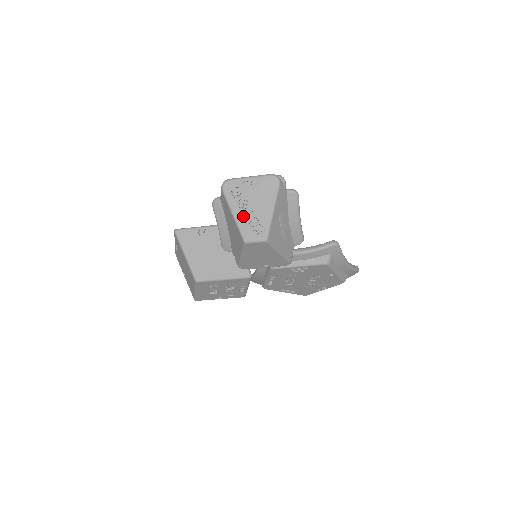
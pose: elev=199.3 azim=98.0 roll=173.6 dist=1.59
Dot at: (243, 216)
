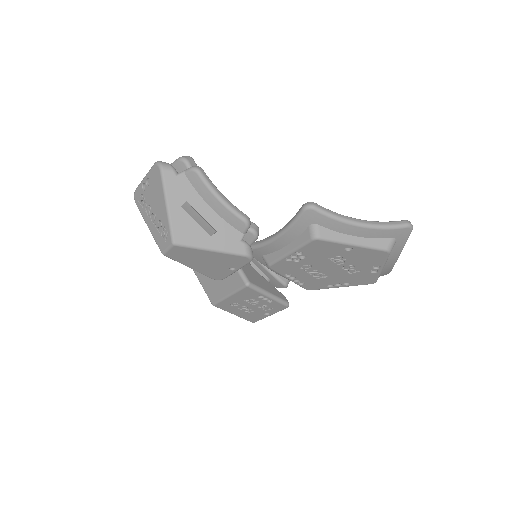
Dot at: (152, 224)
